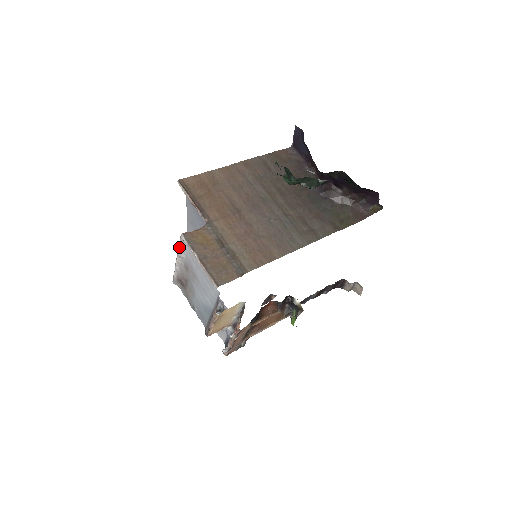
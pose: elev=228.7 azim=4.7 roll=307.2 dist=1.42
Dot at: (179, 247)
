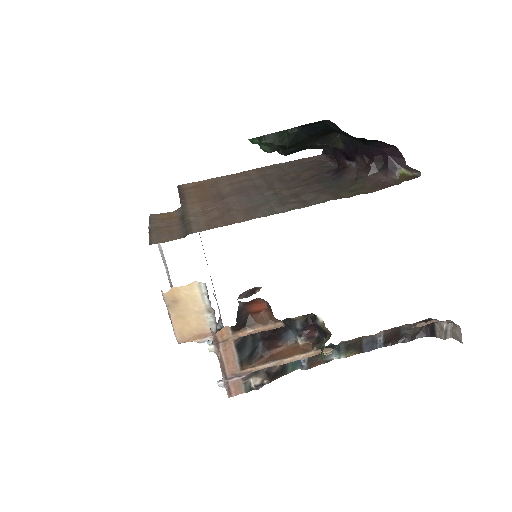
Dot at: occluded
